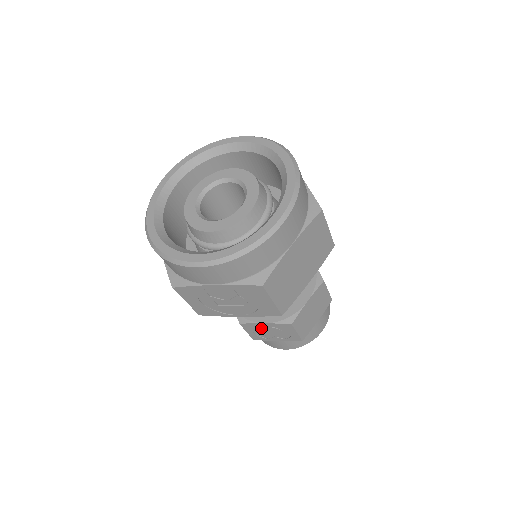
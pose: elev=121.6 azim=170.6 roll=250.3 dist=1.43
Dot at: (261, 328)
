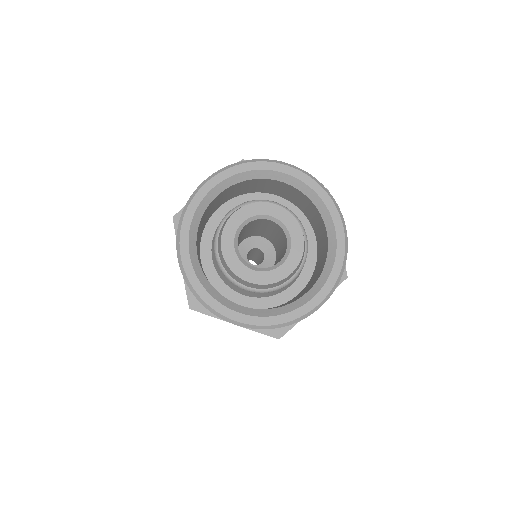
Dot at: occluded
